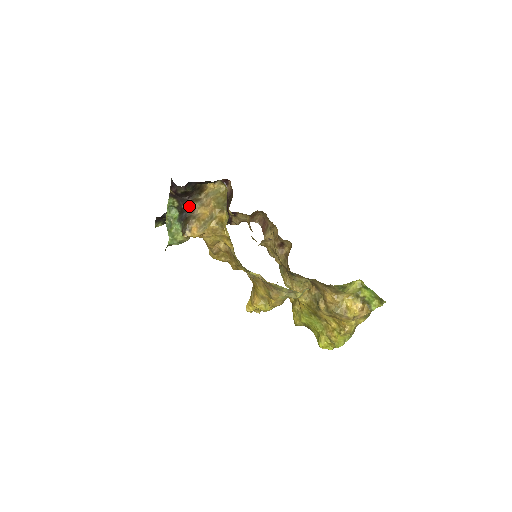
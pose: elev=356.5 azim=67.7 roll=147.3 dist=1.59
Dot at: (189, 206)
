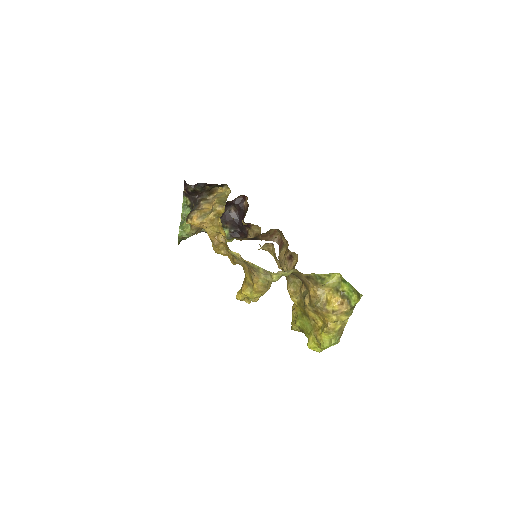
Dot at: (198, 203)
